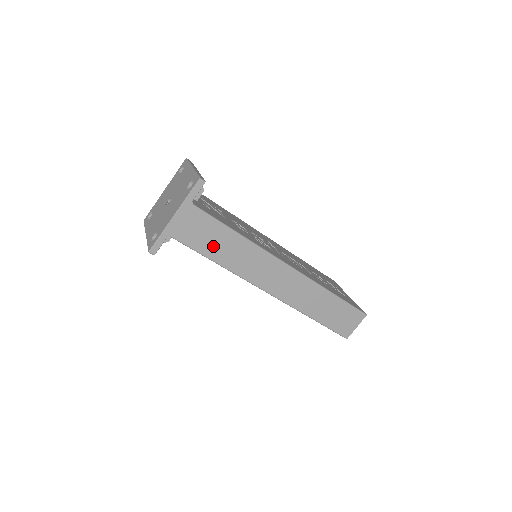
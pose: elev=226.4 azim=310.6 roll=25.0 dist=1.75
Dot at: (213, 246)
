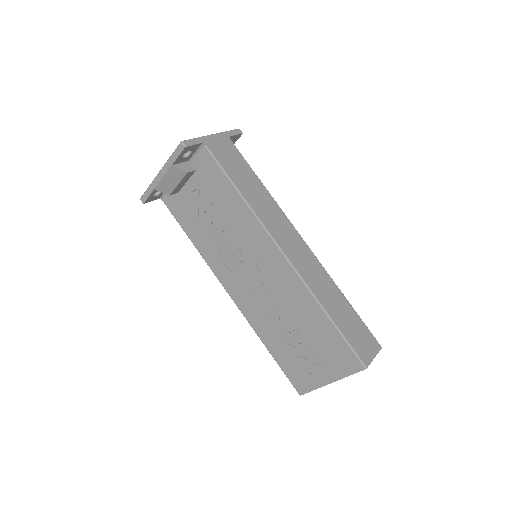
Dot at: (239, 176)
